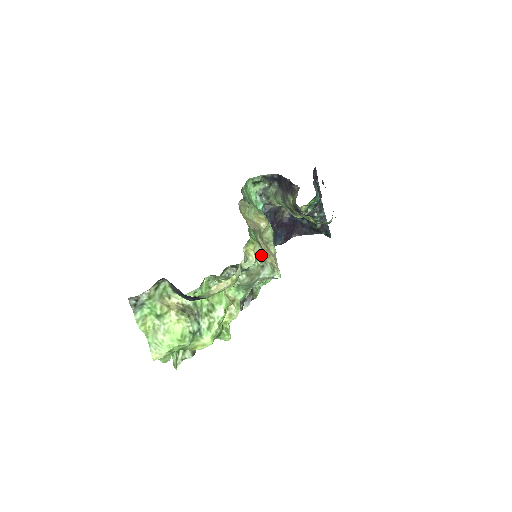
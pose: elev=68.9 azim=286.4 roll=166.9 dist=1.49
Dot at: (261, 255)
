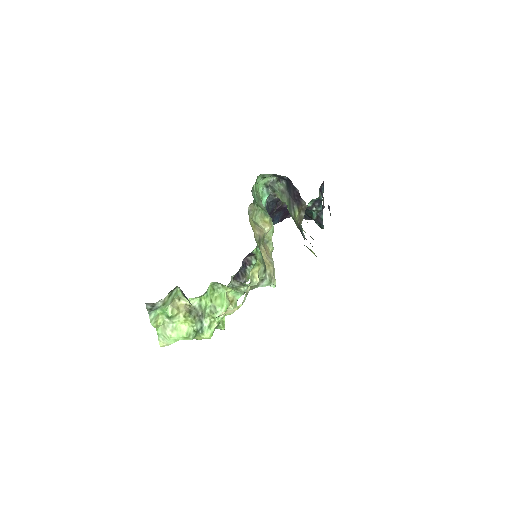
Dot at: (263, 273)
